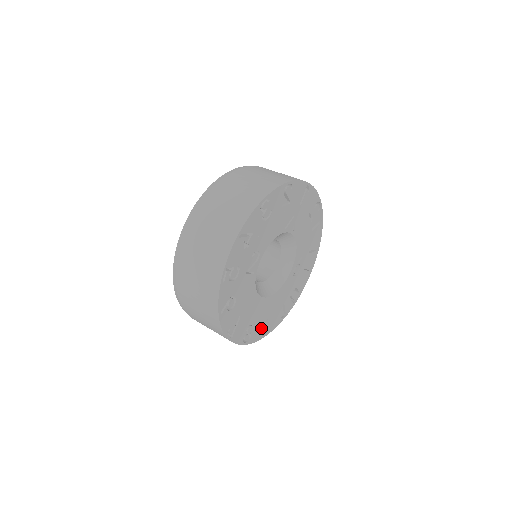
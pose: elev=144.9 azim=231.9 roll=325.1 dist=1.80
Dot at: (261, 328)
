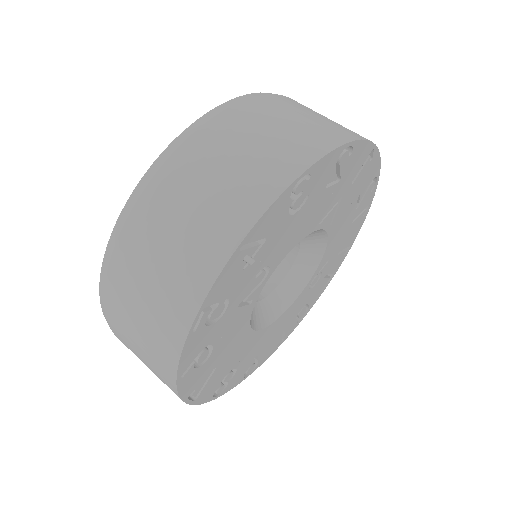
Dot at: (245, 369)
